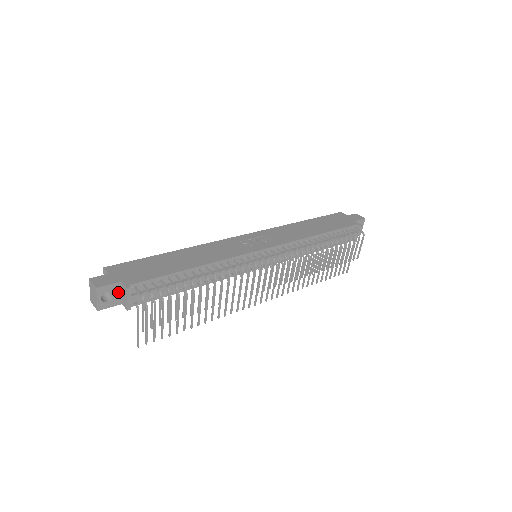
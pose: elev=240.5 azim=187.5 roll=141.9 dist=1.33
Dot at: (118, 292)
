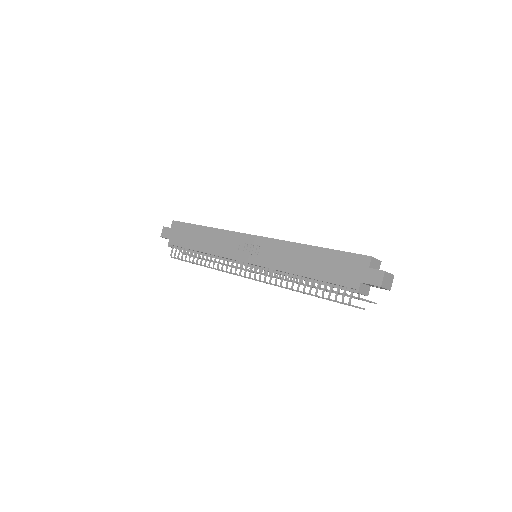
Dot at: occluded
